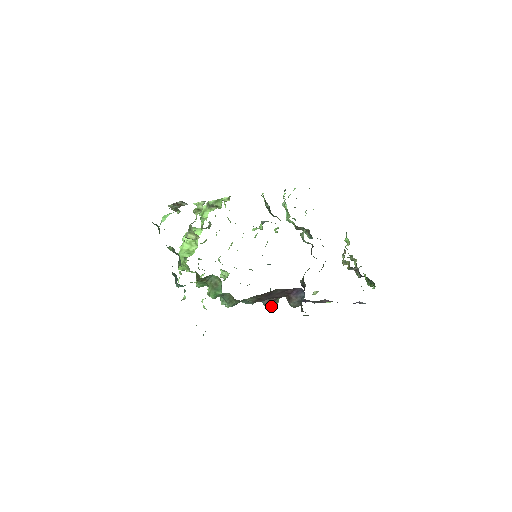
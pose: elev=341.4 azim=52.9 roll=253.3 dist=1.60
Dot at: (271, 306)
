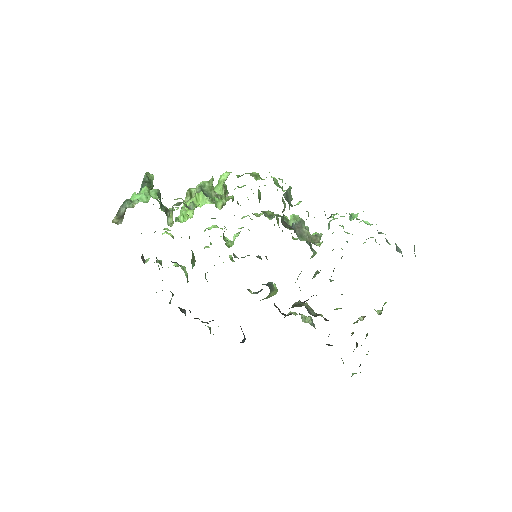
Dot at: occluded
